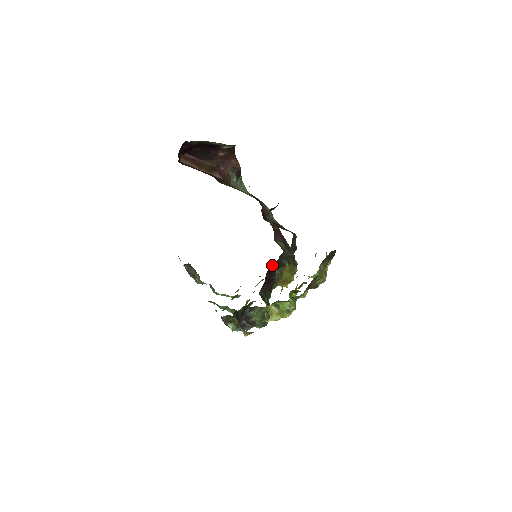
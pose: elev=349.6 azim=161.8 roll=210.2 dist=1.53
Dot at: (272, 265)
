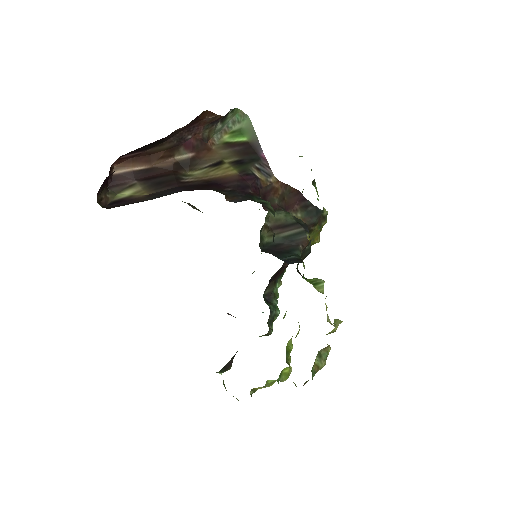
Dot at: (277, 271)
